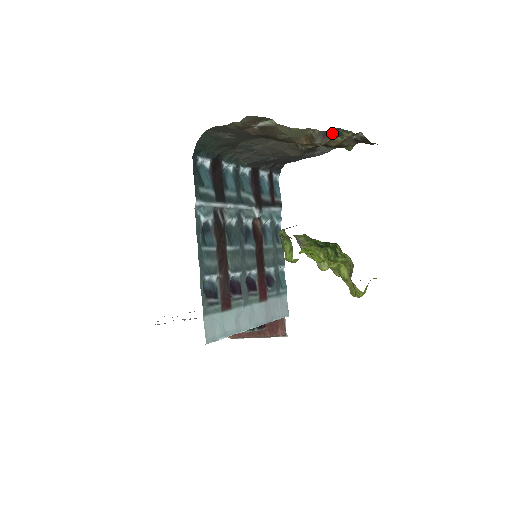
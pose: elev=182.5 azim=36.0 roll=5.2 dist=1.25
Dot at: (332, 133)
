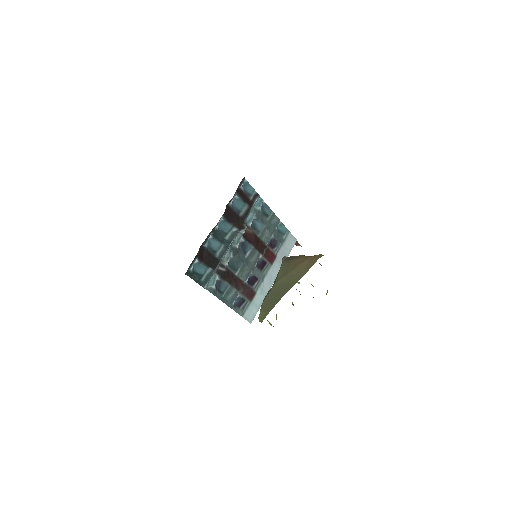
Dot at: (264, 249)
